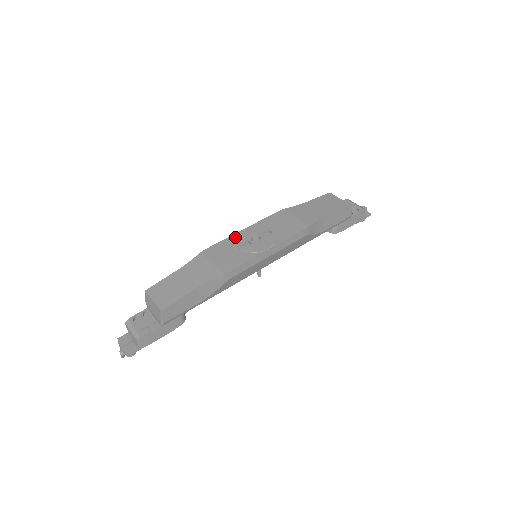
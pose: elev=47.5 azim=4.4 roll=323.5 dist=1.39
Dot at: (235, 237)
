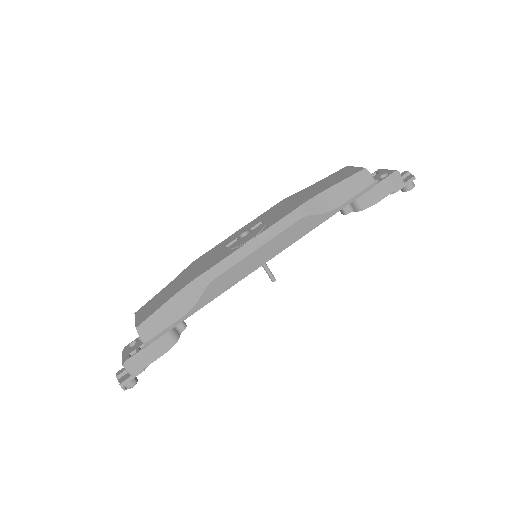
Dot at: (227, 240)
